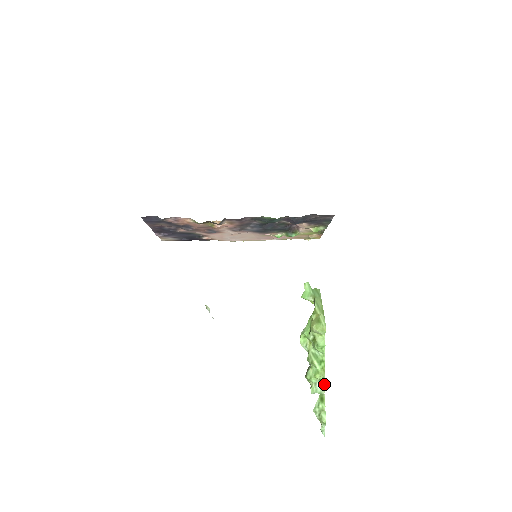
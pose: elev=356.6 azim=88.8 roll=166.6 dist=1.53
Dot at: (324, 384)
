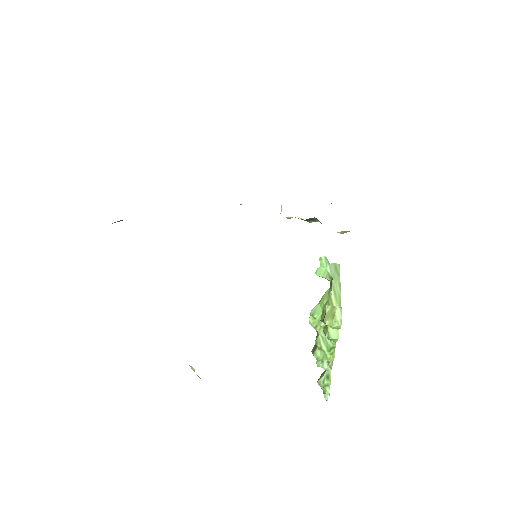
Dot at: (332, 364)
